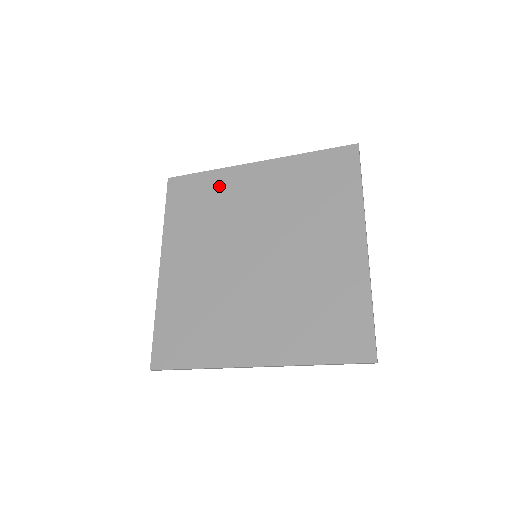
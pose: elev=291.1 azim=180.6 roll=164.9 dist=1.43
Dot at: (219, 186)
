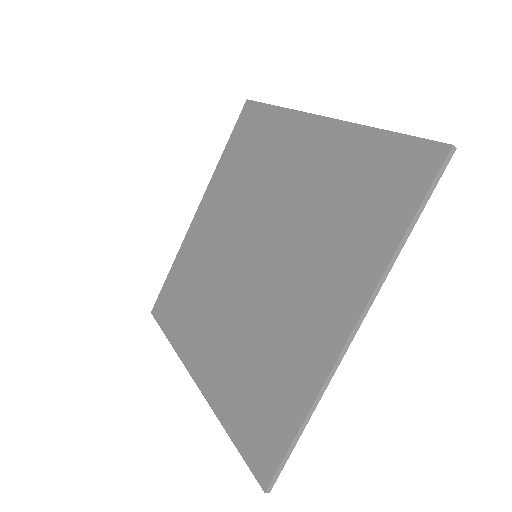
Dot at: (274, 135)
